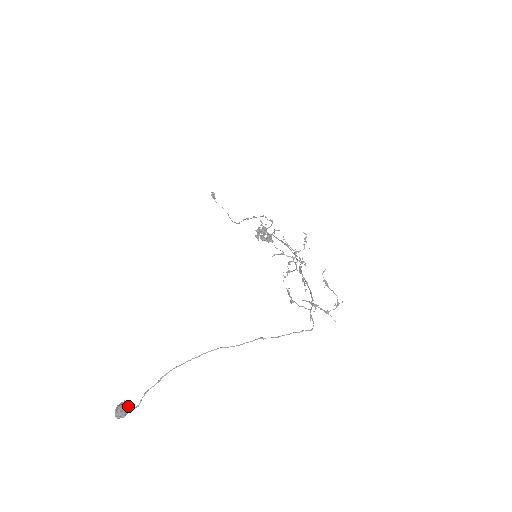
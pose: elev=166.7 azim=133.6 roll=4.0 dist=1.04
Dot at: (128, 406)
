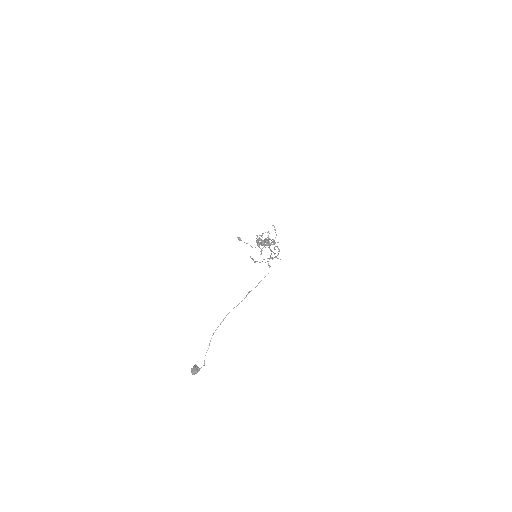
Dot at: (198, 367)
